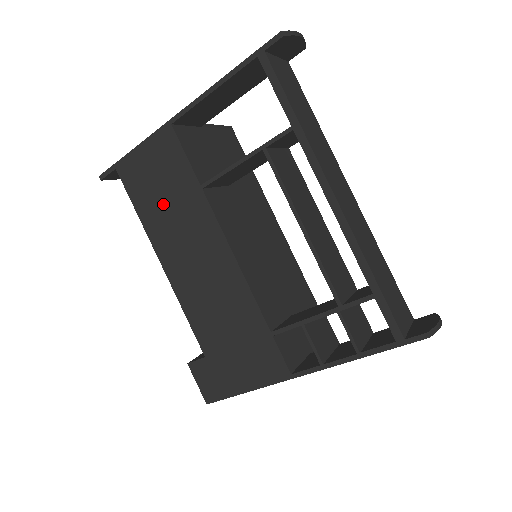
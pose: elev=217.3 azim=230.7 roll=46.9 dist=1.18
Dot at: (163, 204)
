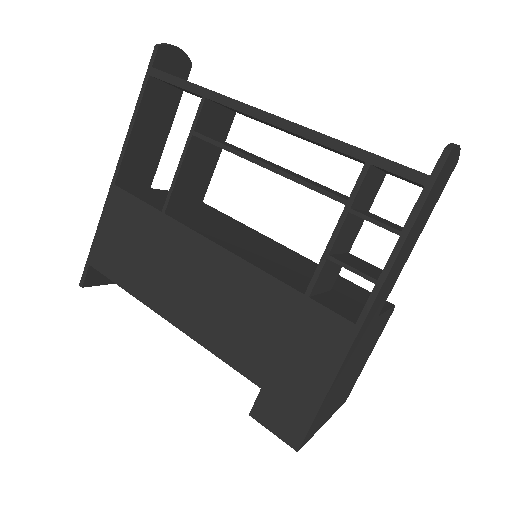
Dot at: (140, 259)
